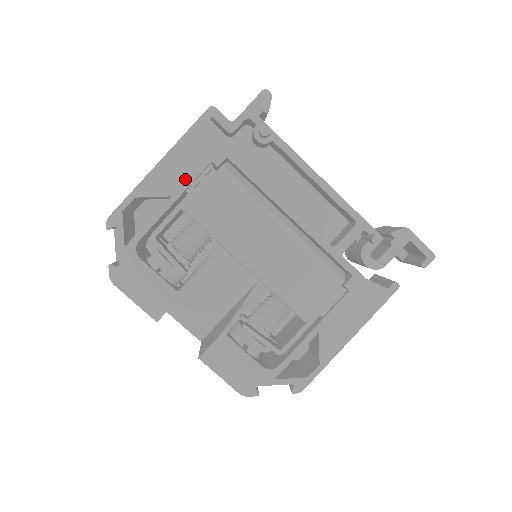
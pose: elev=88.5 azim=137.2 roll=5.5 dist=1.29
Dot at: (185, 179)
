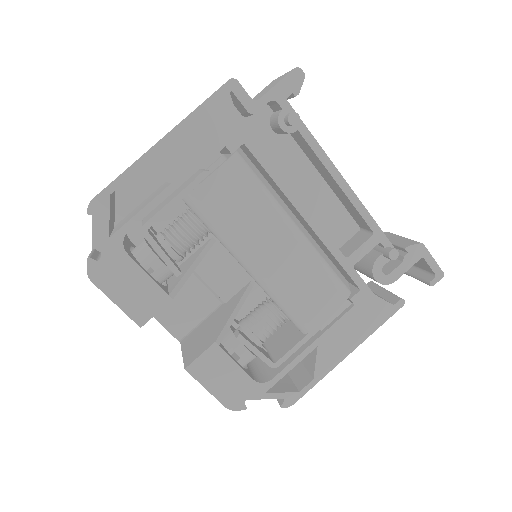
Dot at: (191, 164)
